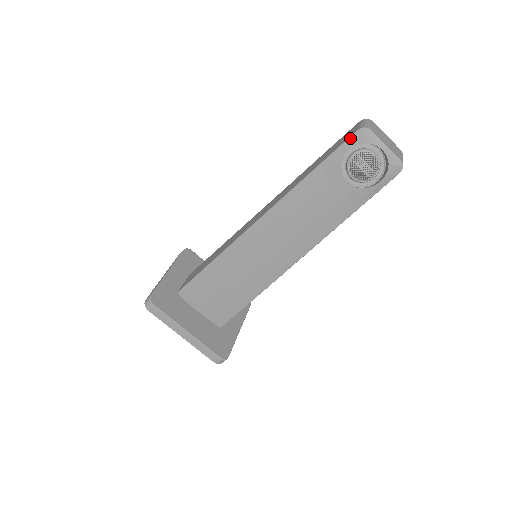
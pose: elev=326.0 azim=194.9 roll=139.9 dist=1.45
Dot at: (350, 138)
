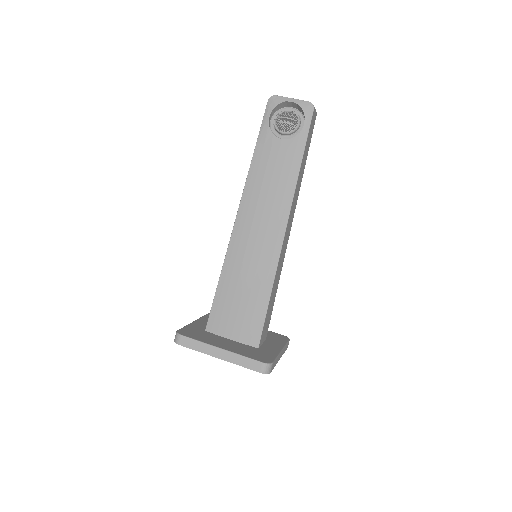
Dot at: (266, 109)
